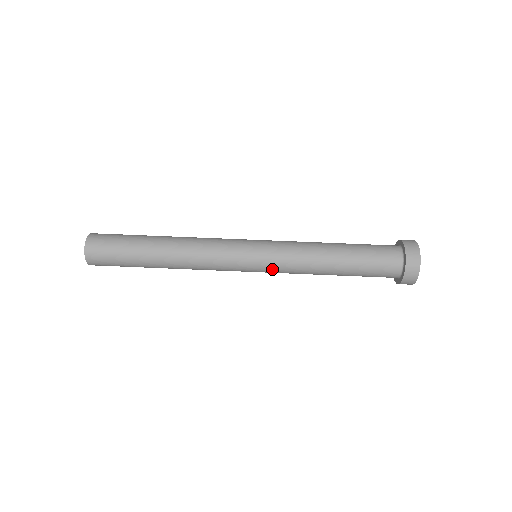
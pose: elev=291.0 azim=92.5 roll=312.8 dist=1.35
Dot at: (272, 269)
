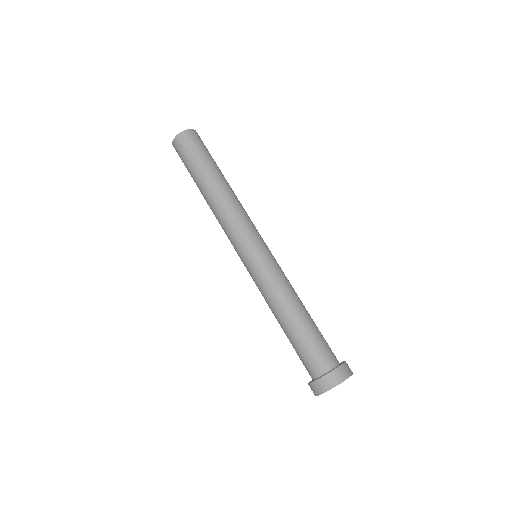
Dot at: (252, 273)
